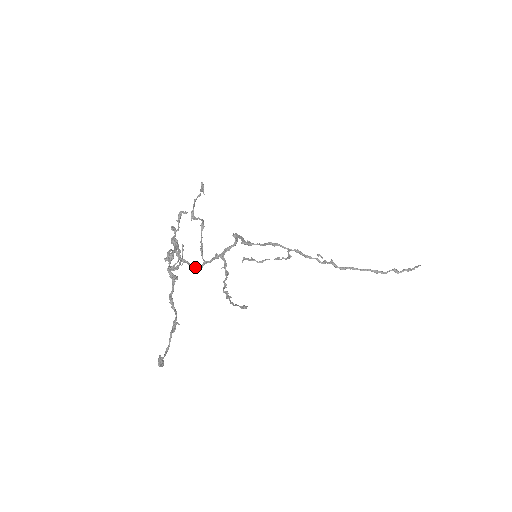
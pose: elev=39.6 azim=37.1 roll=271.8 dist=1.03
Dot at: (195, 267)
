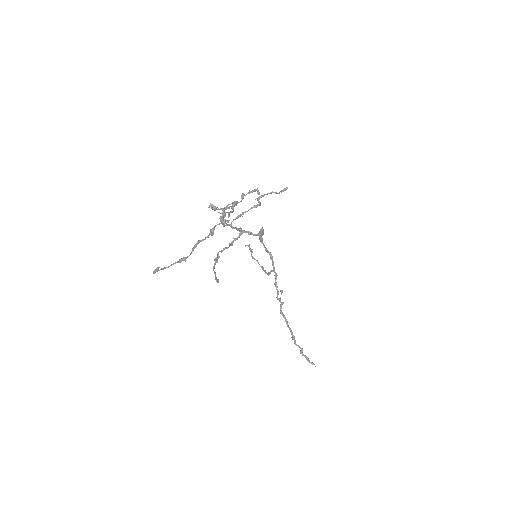
Dot at: occluded
